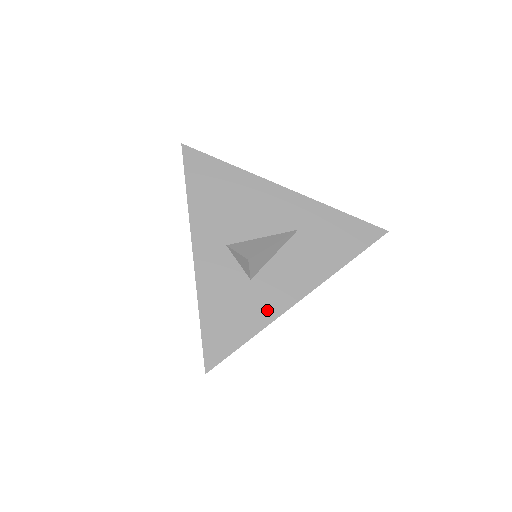
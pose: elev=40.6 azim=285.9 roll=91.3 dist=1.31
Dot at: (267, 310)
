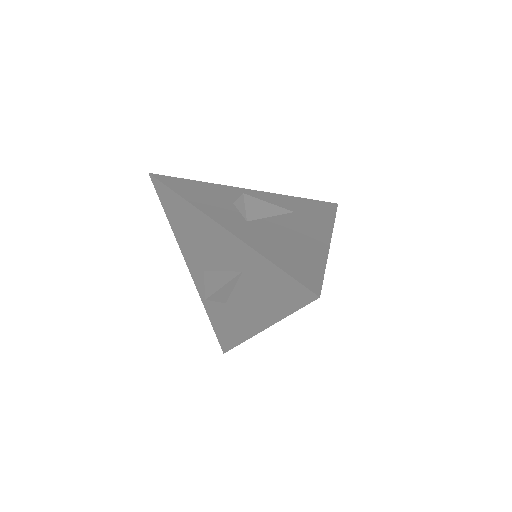
Dot at: (242, 330)
